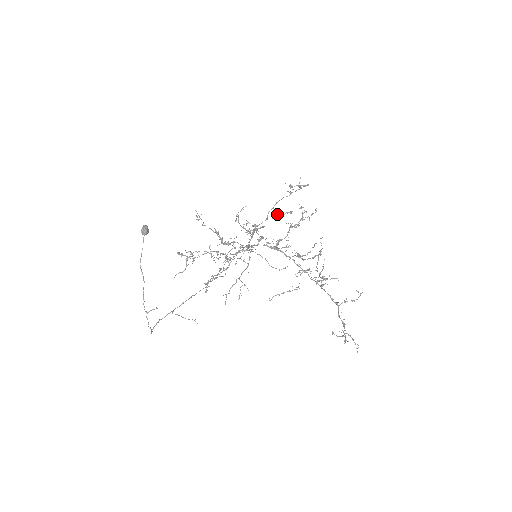
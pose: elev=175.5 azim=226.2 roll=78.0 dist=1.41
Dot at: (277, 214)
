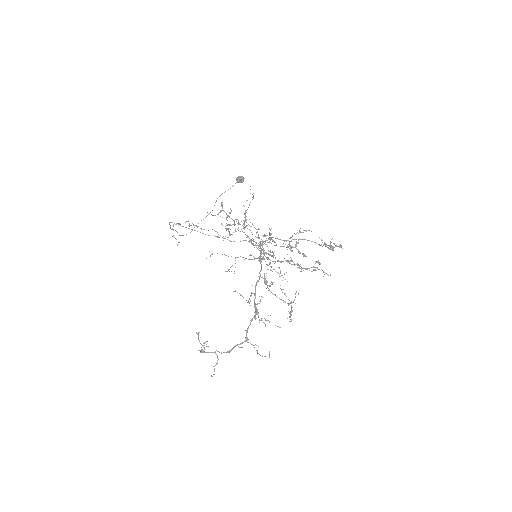
Dot at: occluded
